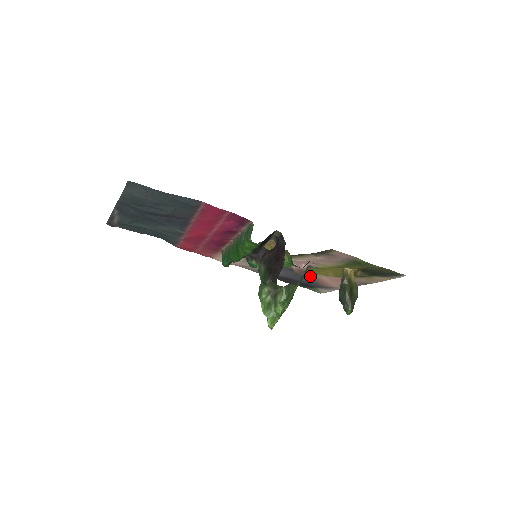
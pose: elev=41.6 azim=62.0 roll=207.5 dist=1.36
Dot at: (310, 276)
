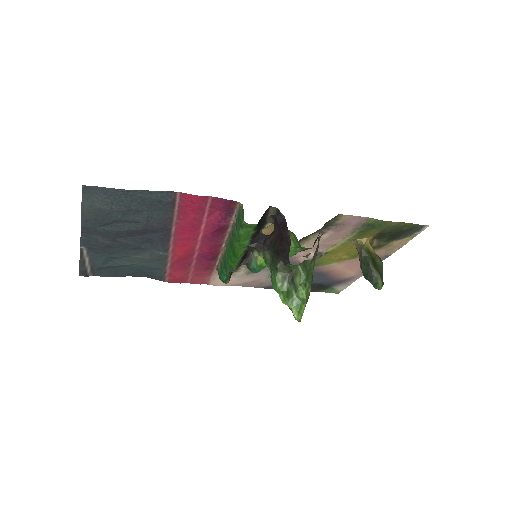
Dot at: (322, 269)
